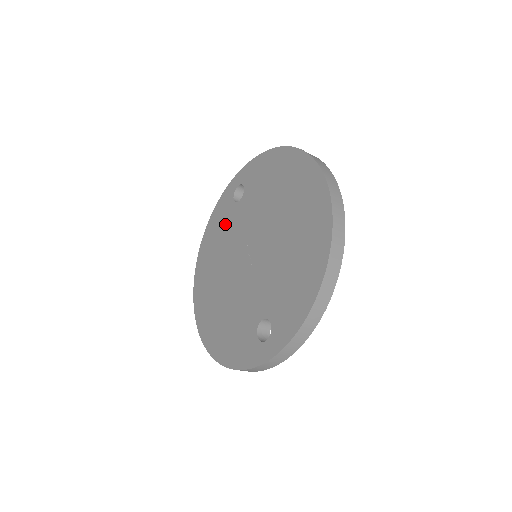
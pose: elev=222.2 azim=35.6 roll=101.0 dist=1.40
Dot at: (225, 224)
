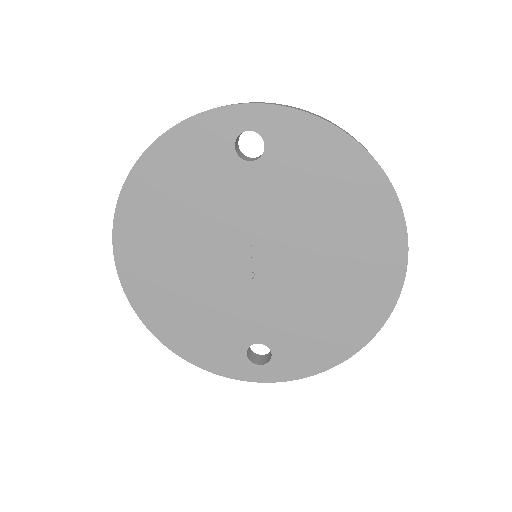
Dot at: (207, 177)
